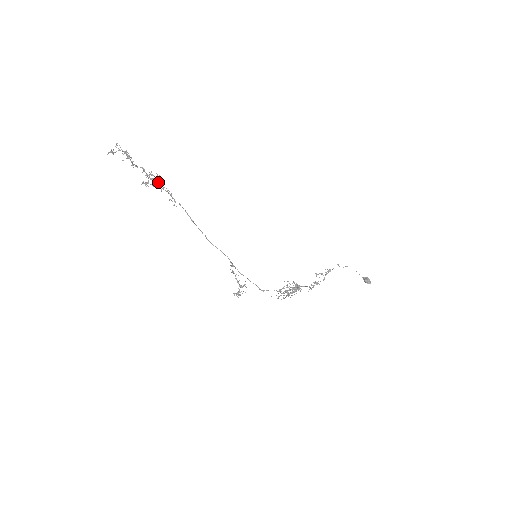
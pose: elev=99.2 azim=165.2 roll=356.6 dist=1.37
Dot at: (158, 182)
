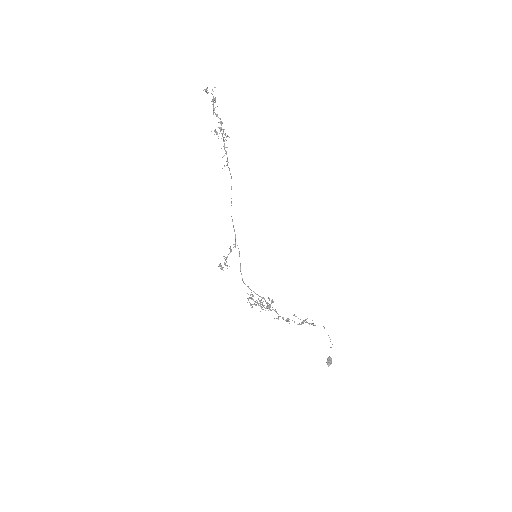
Dot at: (223, 140)
